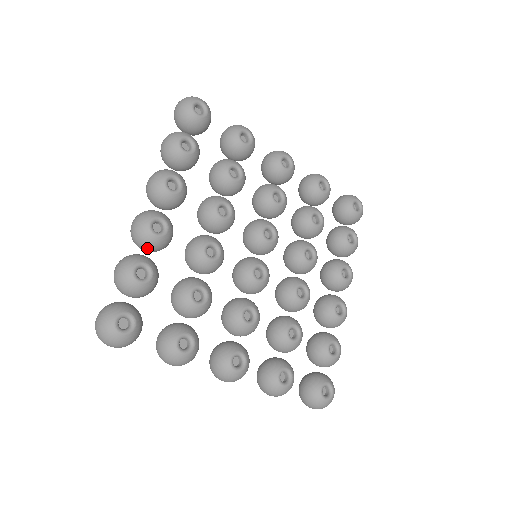
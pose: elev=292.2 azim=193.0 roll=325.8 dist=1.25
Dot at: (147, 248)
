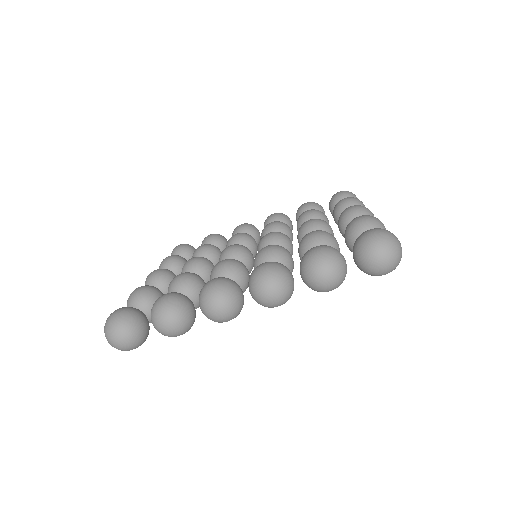
Dot at: occluded
